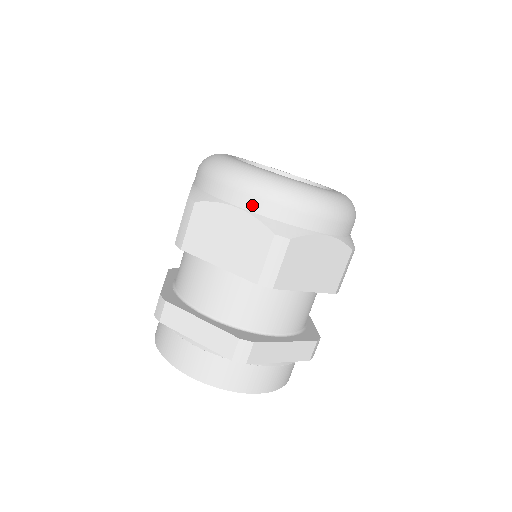
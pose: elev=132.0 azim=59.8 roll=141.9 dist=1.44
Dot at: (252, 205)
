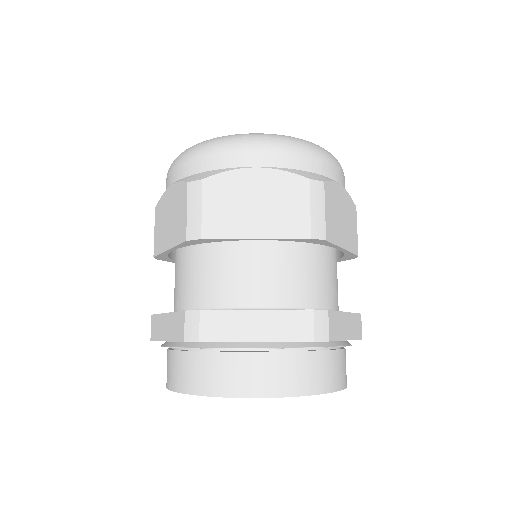
Dot at: (272, 160)
